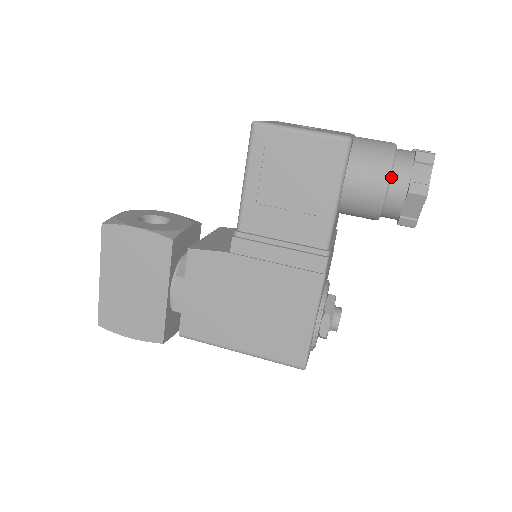
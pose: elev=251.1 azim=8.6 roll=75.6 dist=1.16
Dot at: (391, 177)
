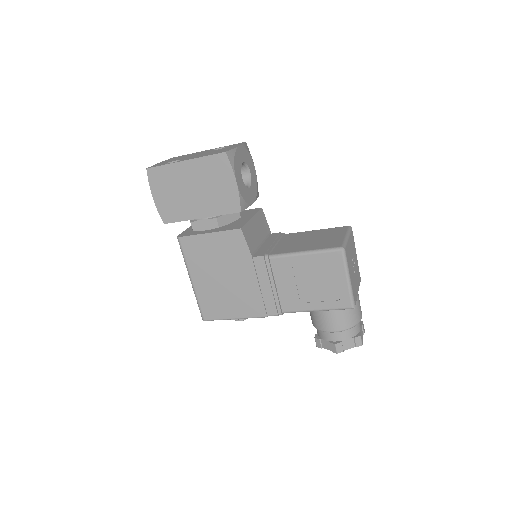
Dot at: (340, 331)
